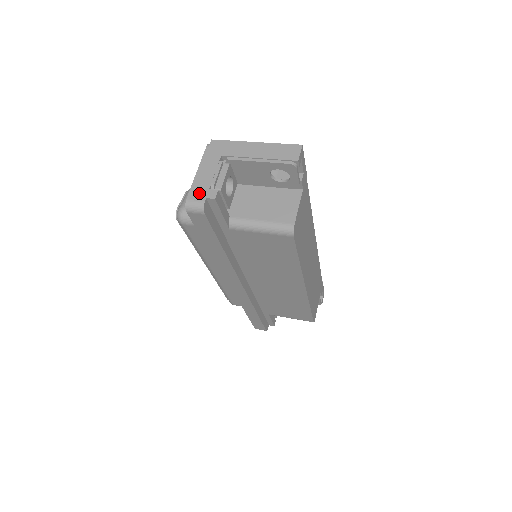
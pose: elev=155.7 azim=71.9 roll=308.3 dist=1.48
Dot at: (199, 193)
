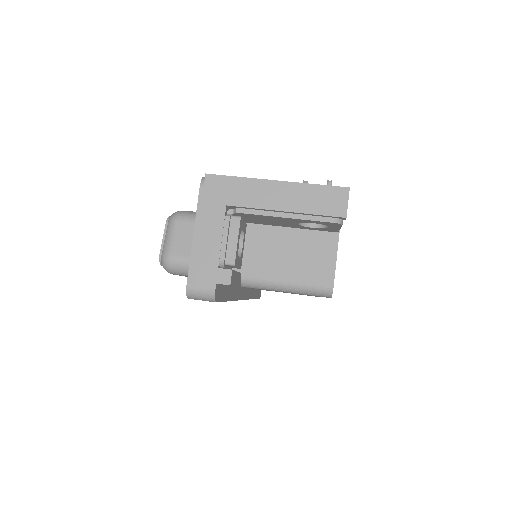
Dot at: (204, 275)
